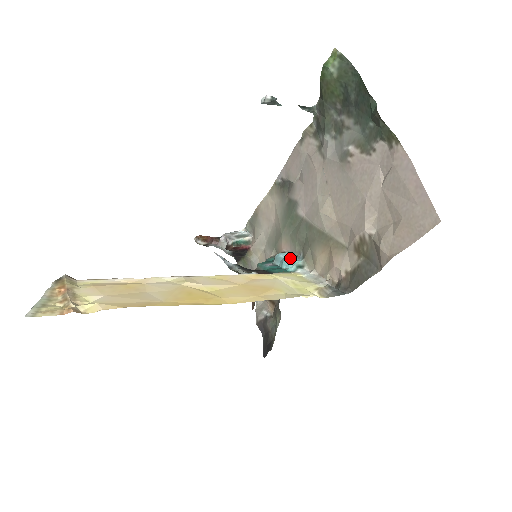
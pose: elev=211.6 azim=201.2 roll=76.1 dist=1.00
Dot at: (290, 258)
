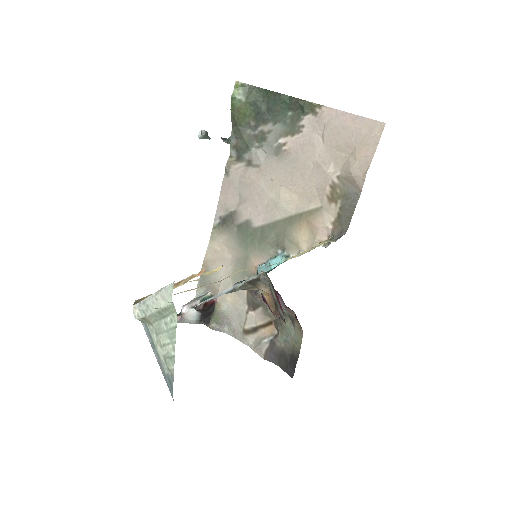
Dot at: (273, 259)
